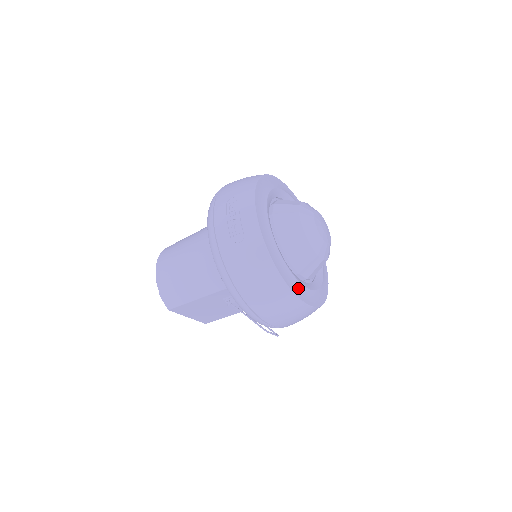
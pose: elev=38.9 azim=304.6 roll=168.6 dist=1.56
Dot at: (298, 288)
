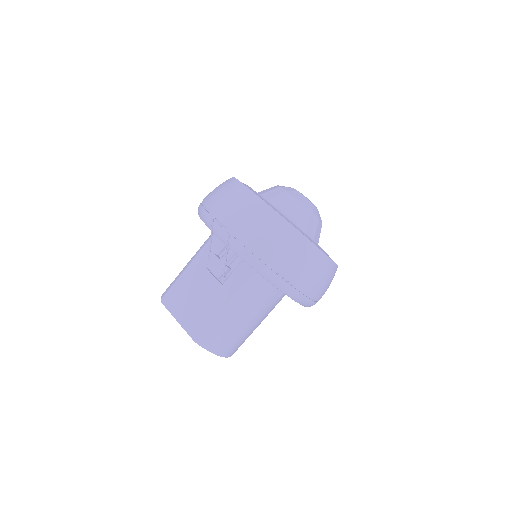
Dot at: (254, 192)
